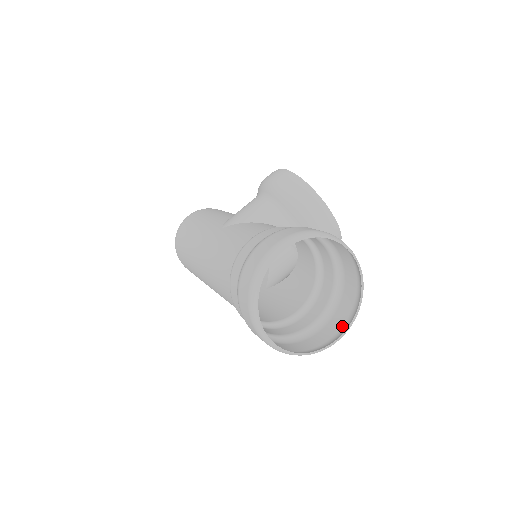
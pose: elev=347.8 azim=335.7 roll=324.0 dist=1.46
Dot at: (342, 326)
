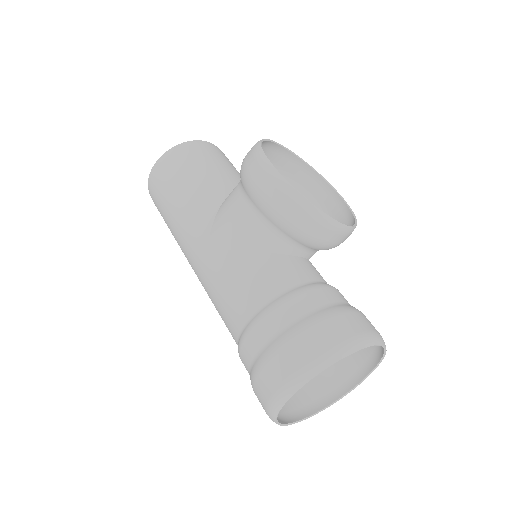
Dot at: (363, 365)
